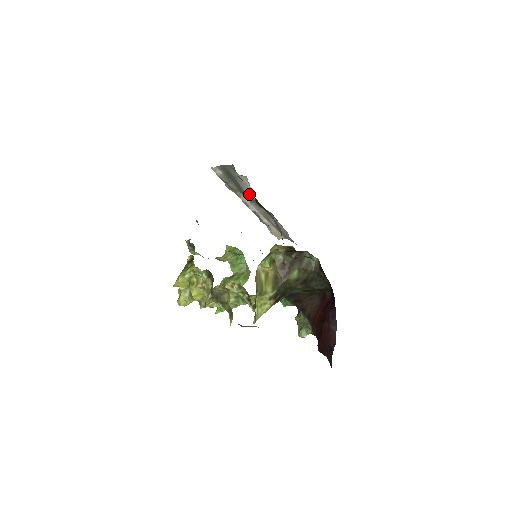
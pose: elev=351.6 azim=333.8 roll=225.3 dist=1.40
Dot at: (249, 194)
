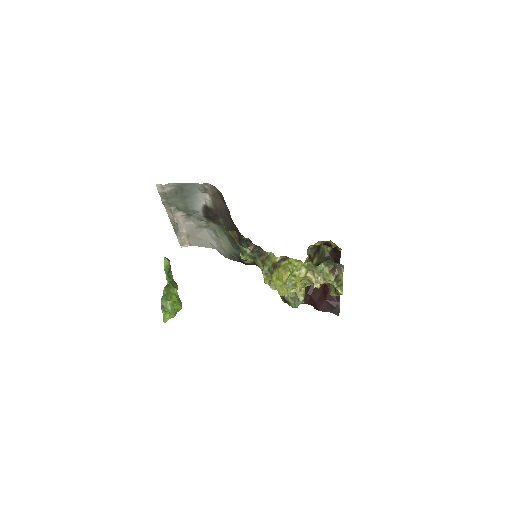
Dot at: (198, 208)
